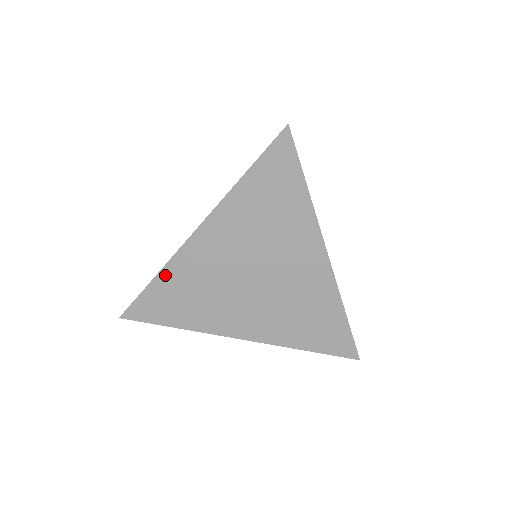
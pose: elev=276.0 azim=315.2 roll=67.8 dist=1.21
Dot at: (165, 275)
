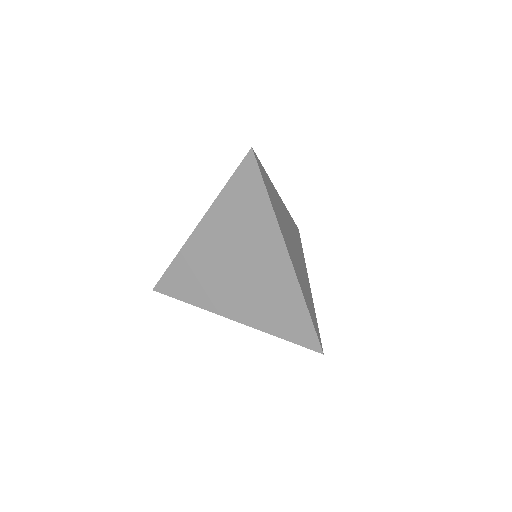
Dot at: (179, 260)
